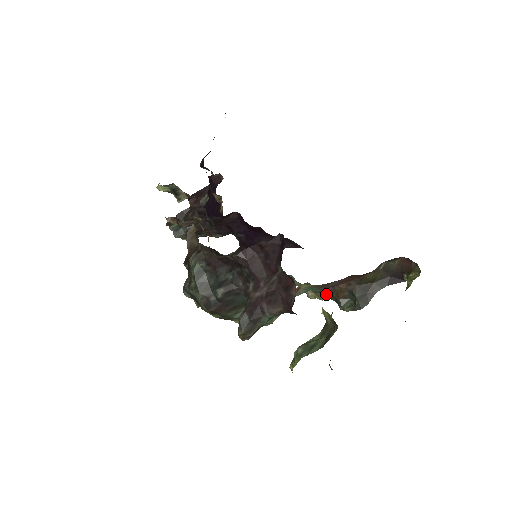
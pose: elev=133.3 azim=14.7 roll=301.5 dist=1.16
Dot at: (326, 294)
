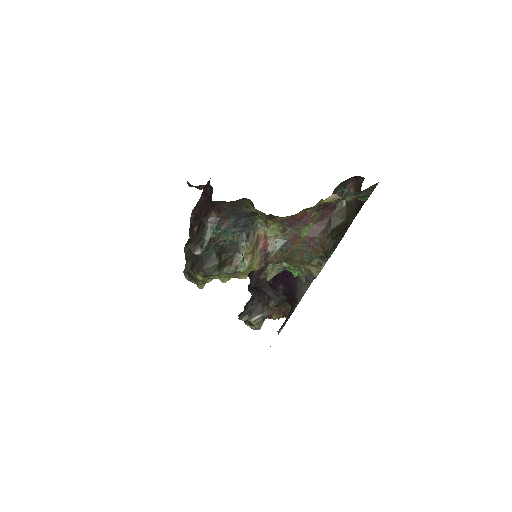
Dot at: (318, 258)
